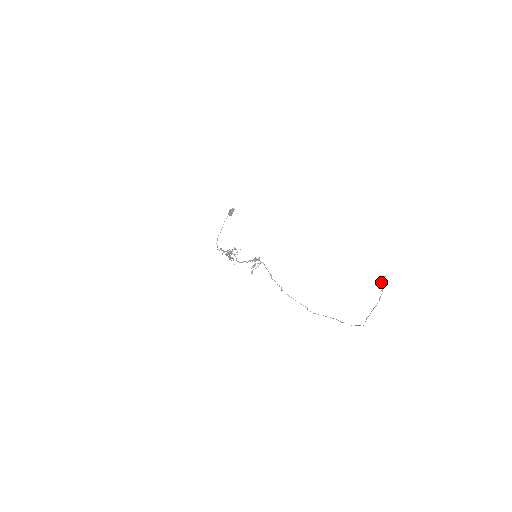
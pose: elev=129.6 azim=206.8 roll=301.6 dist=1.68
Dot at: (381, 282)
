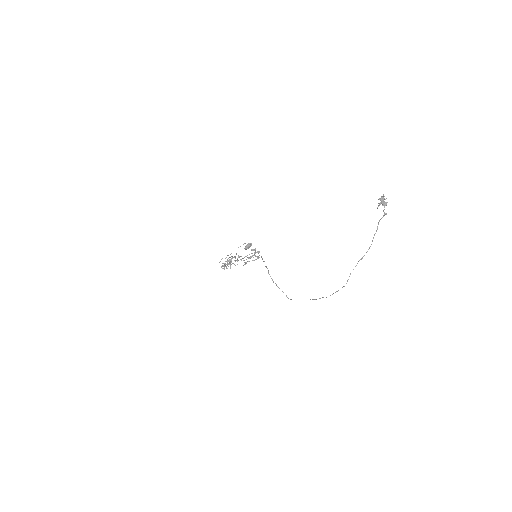
Dot at: (381, 201)
